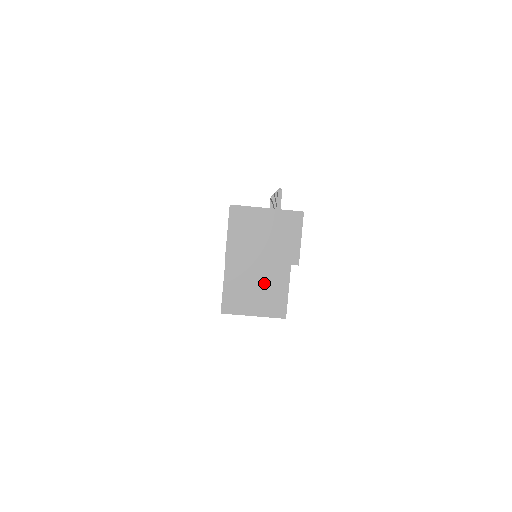
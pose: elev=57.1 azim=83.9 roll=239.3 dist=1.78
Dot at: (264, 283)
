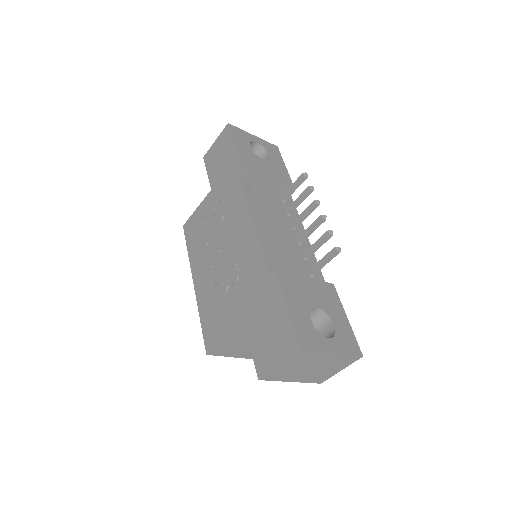
Dot at: occluded
